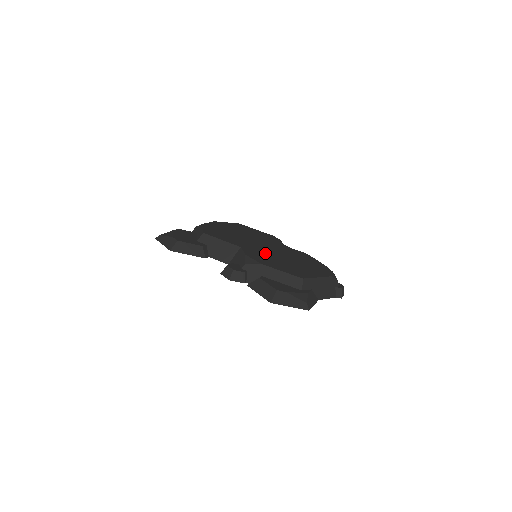
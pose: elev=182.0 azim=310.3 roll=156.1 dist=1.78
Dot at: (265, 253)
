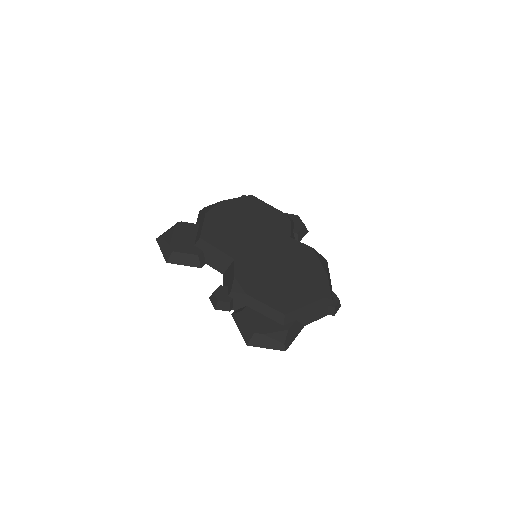
Dot at: (259, 265)
